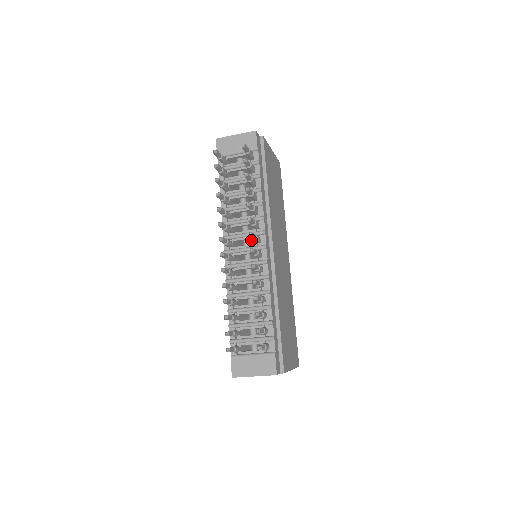
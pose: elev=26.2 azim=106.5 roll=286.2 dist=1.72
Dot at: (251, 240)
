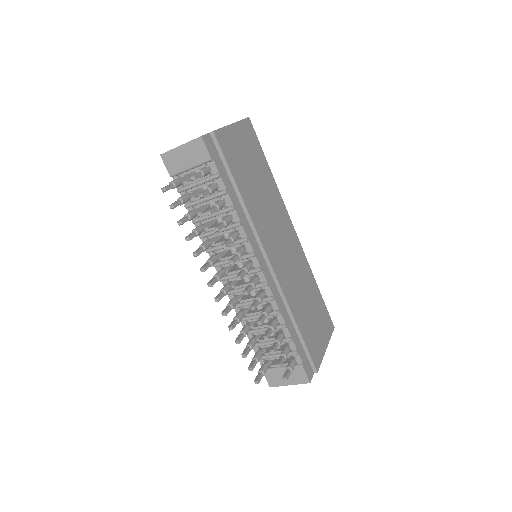
Dot at: occluded
